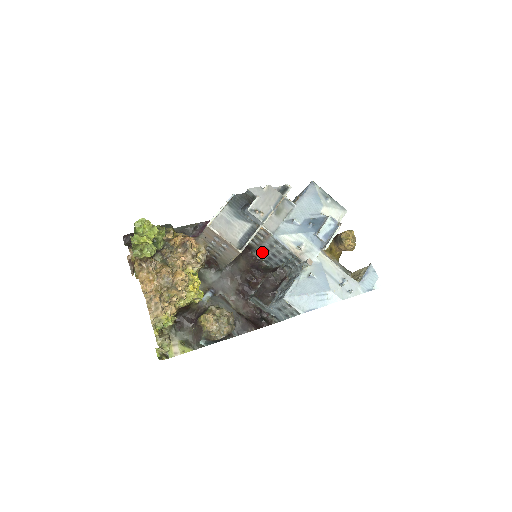
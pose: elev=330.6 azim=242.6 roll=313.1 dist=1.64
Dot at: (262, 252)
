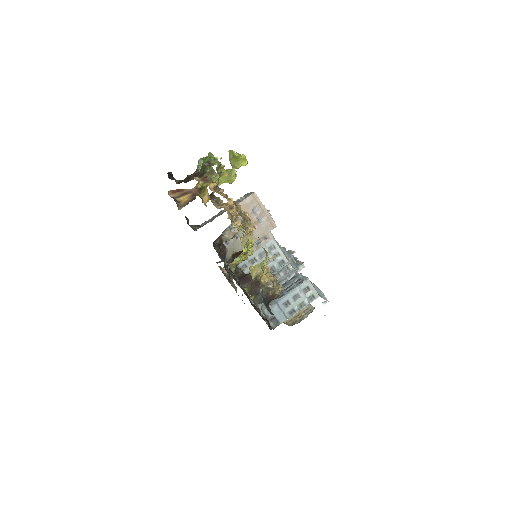
Dot at: (243, 266)
